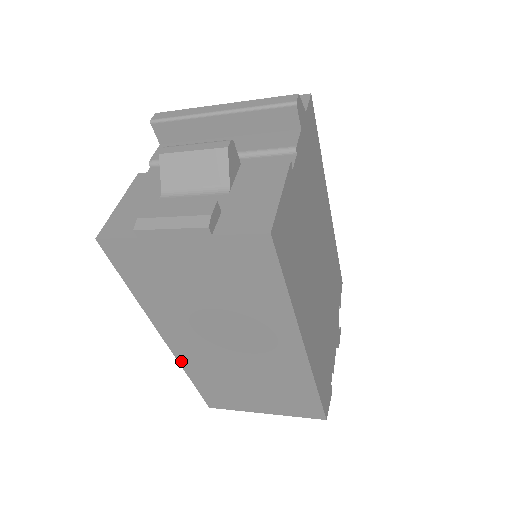
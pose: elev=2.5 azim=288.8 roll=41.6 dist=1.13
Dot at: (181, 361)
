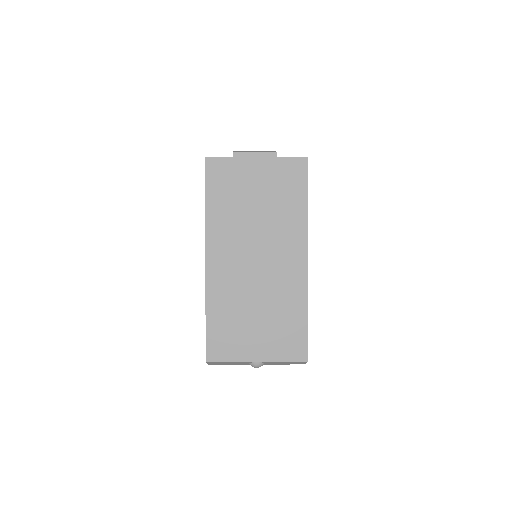
Dot at: (208, 286)
